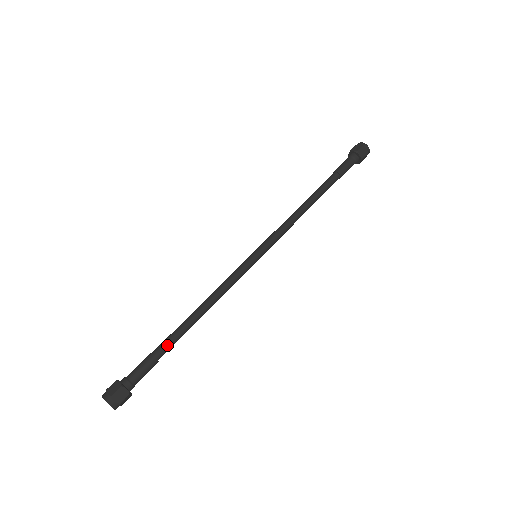
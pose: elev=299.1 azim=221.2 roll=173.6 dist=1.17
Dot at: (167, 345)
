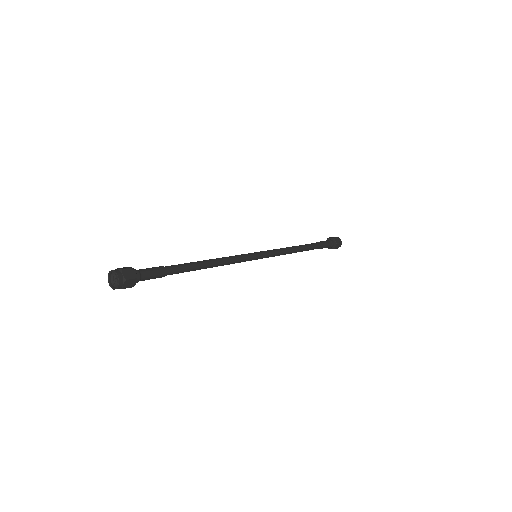
Dot at: (174, 265)
